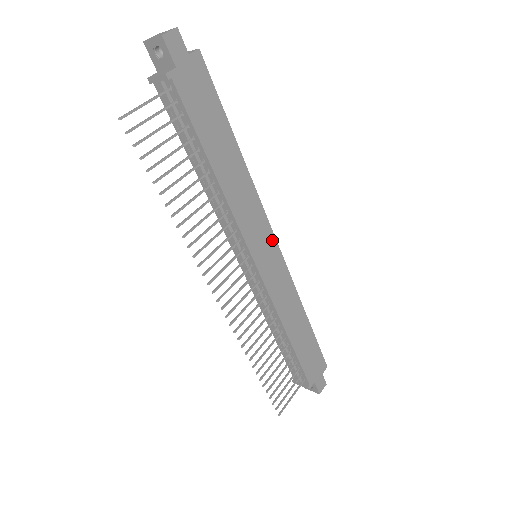
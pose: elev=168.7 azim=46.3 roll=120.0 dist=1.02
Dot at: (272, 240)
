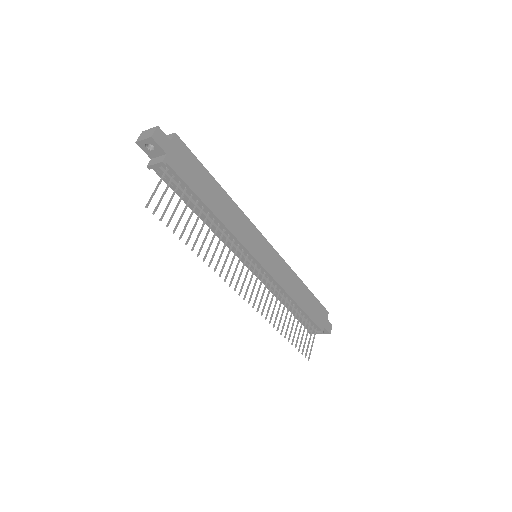
Dot at: (263, 241)
